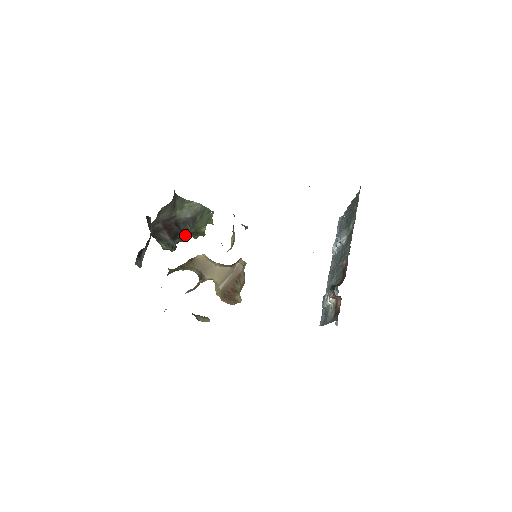
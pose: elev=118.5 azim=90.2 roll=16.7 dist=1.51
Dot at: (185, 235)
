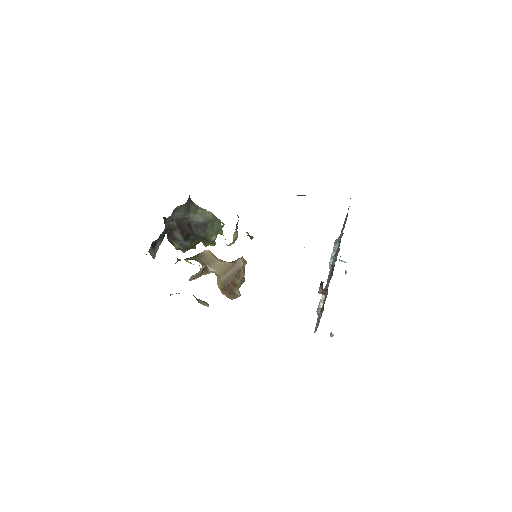
Dot at: (196, 239)
